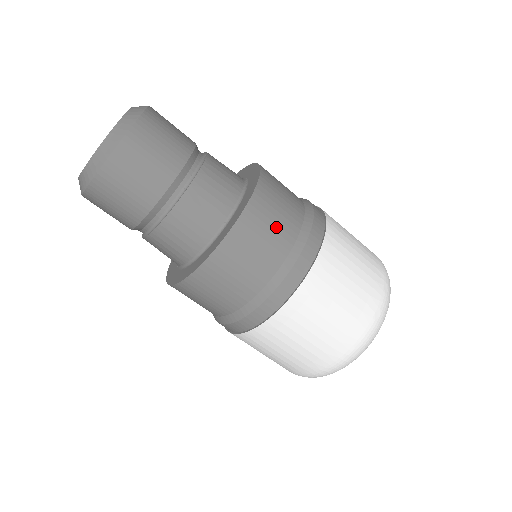
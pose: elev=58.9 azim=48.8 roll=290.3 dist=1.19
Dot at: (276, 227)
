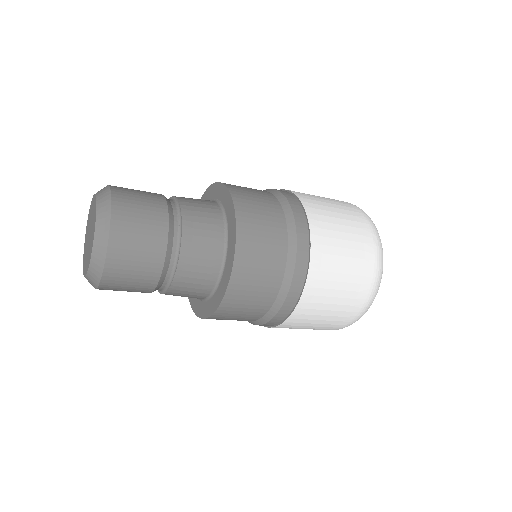
Dot at: (266, 217)
